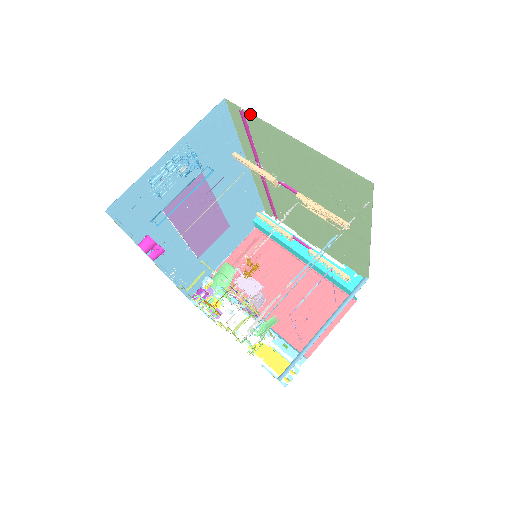
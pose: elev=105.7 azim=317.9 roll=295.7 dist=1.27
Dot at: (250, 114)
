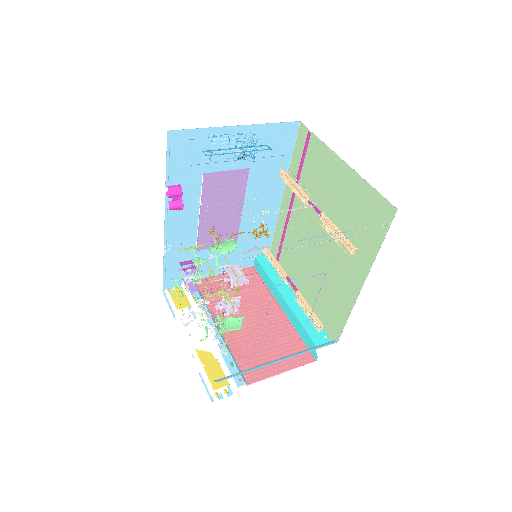
Dot at: (316, 137)
